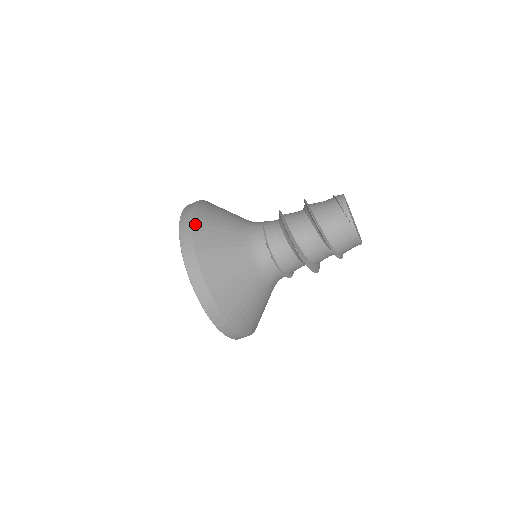
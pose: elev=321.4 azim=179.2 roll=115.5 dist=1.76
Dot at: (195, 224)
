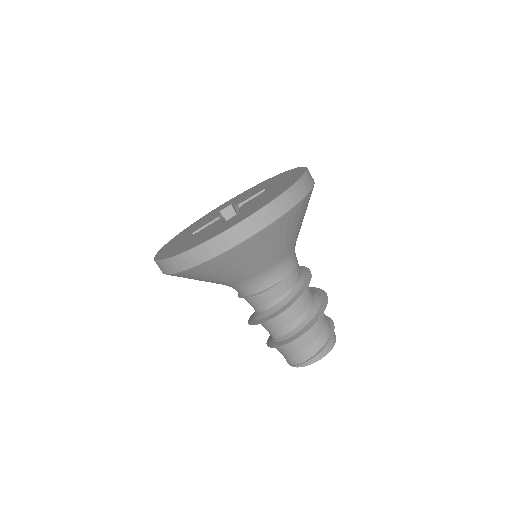
Dot at: (233, 252)
